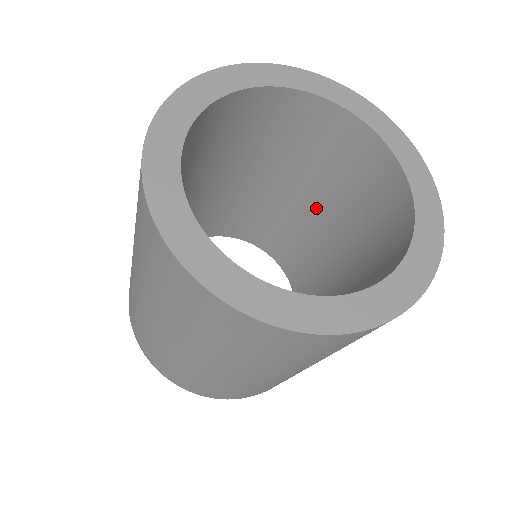
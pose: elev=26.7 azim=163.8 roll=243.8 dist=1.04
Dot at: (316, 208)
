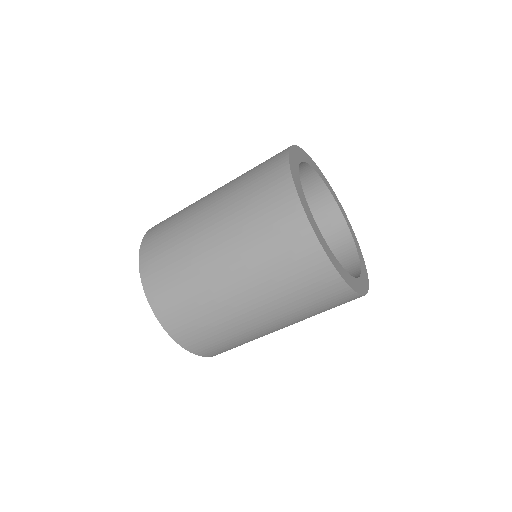
Dot at: occluded
